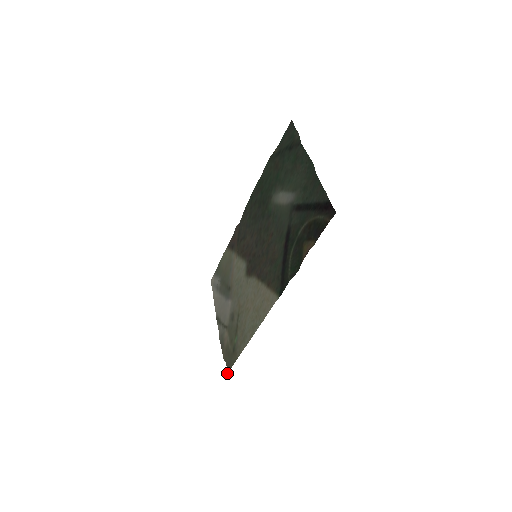
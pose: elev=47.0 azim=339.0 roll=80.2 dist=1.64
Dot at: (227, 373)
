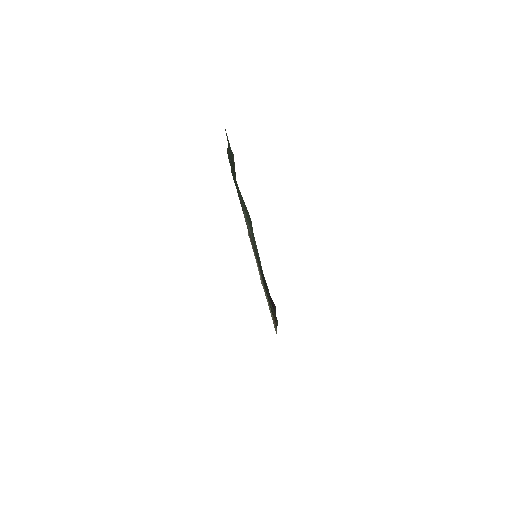
Dot at: (276, 332)
